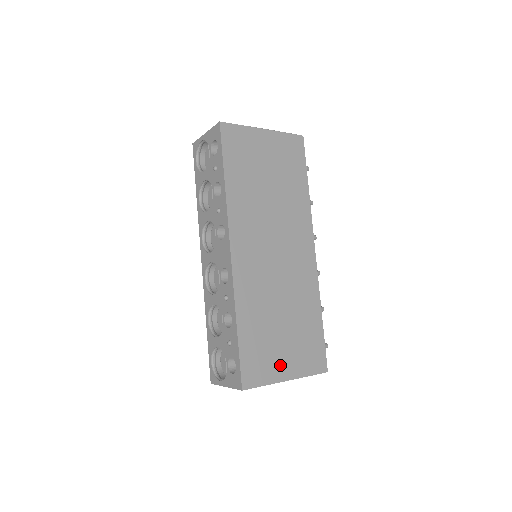
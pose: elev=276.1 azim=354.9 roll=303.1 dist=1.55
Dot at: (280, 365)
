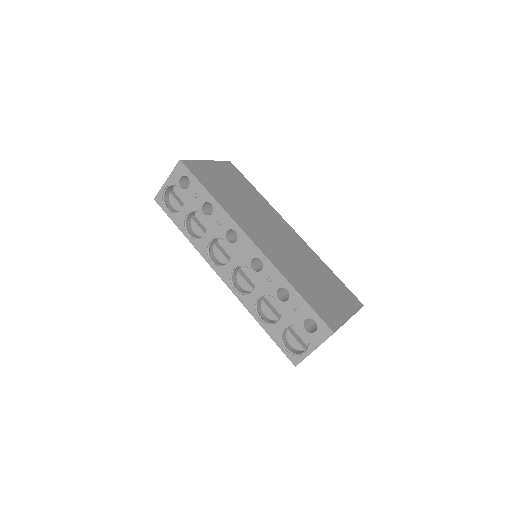
Dot at: (338, 309)
